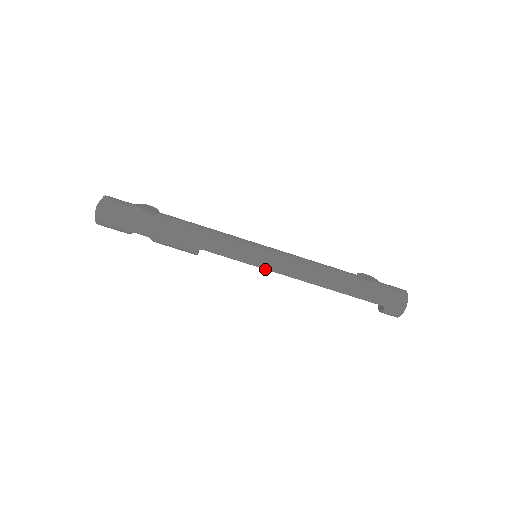
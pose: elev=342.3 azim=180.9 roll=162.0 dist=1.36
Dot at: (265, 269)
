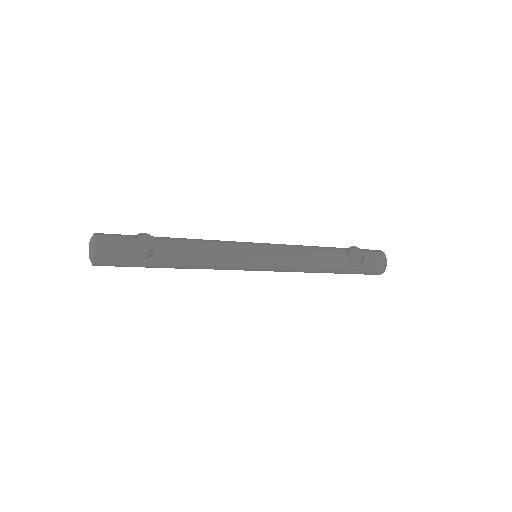
Dot at: occluded
